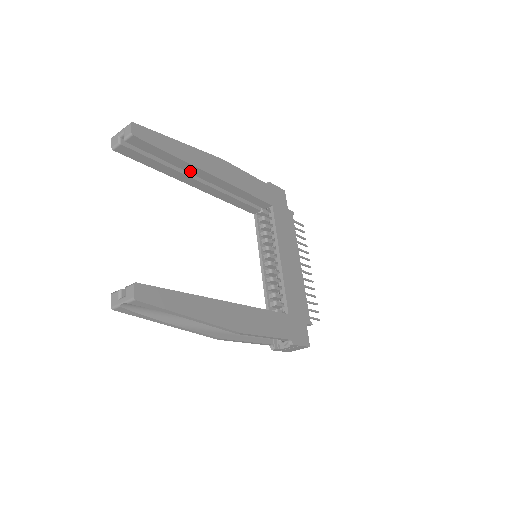
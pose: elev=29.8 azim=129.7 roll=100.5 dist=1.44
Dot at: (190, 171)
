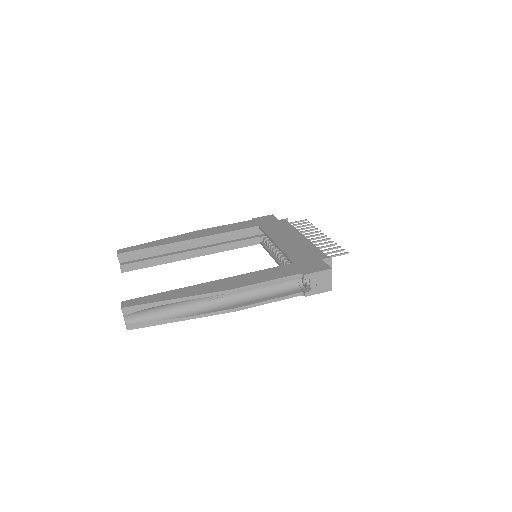
Dot at: (175, 249)
